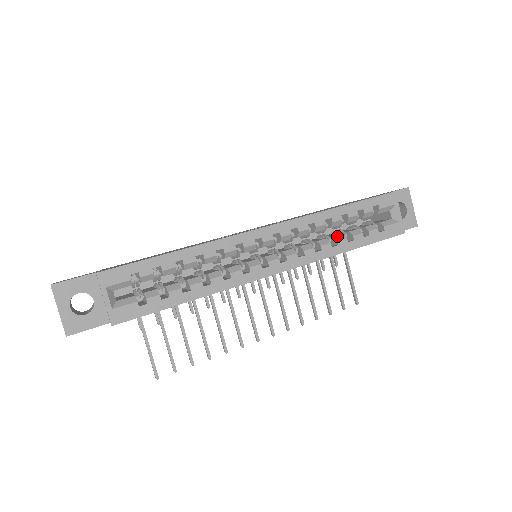
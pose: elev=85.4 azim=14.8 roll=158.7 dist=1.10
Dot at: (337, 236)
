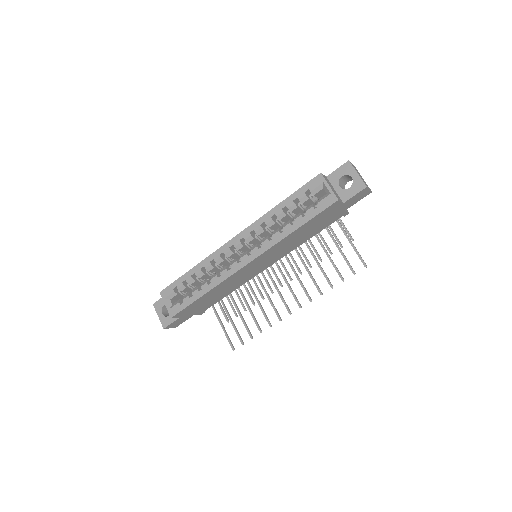
Dot at: (285, 224)
